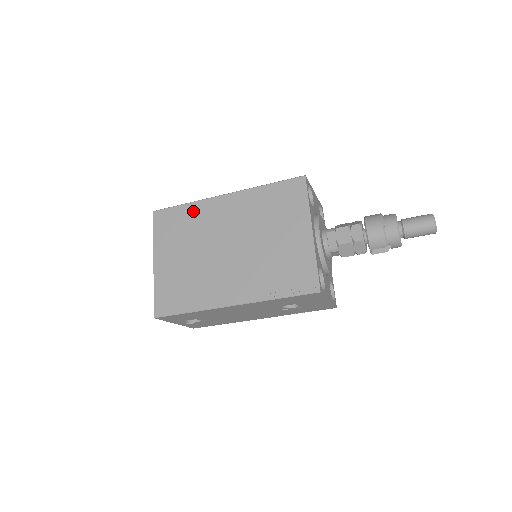
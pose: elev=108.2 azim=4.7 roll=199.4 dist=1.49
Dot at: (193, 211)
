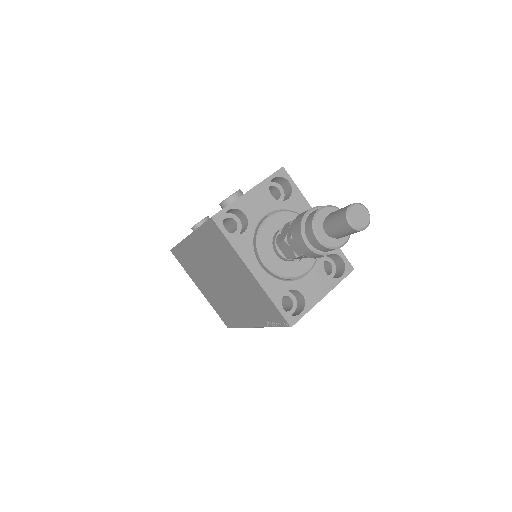
Dot at: (185, 251)
